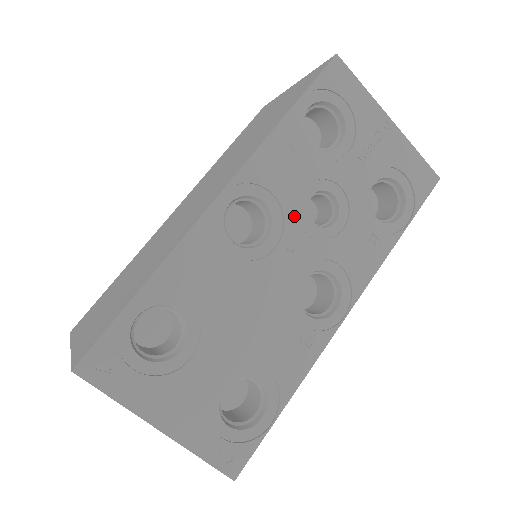
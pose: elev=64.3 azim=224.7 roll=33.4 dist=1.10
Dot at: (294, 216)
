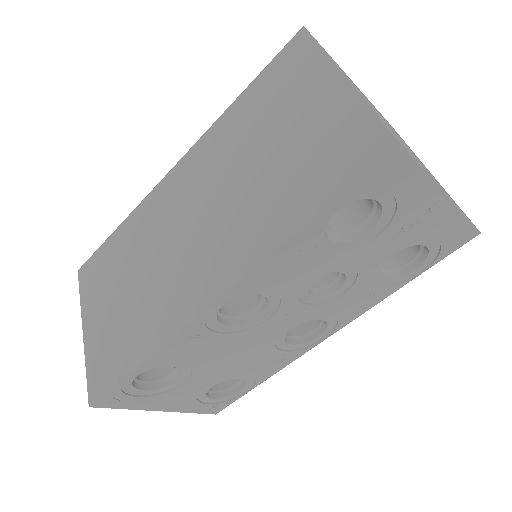
Dot at: (292, 298)
